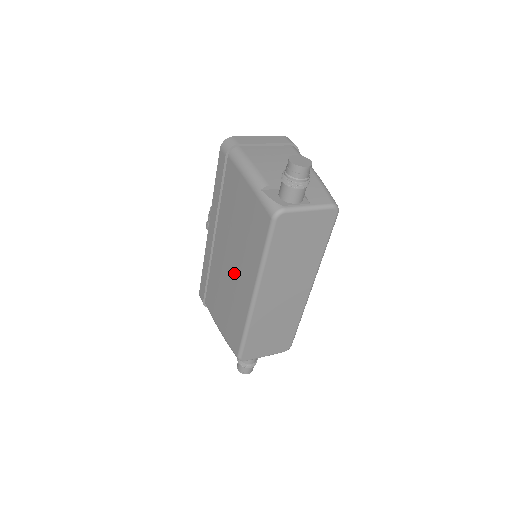
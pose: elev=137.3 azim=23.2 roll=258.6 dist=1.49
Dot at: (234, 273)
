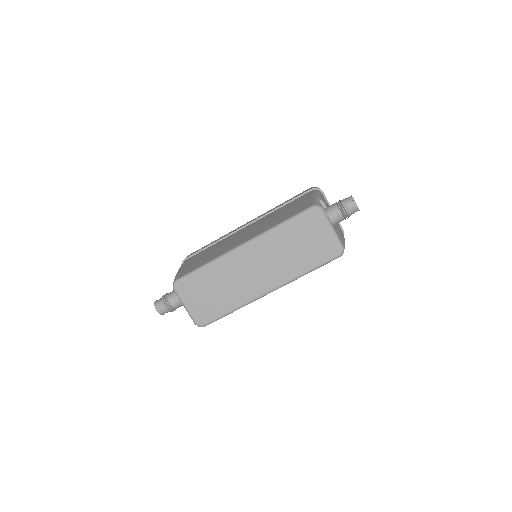
Dot at: (241, 236)
